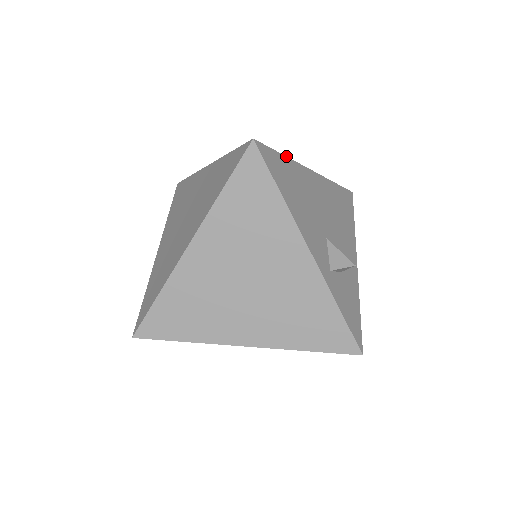
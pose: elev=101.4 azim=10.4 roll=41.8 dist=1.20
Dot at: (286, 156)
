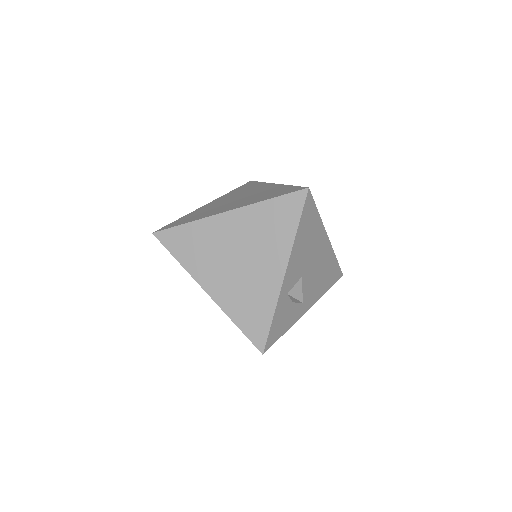
Dot at: (319, 214)
